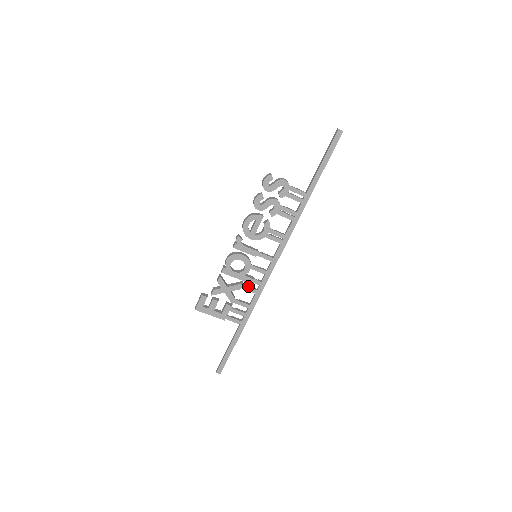
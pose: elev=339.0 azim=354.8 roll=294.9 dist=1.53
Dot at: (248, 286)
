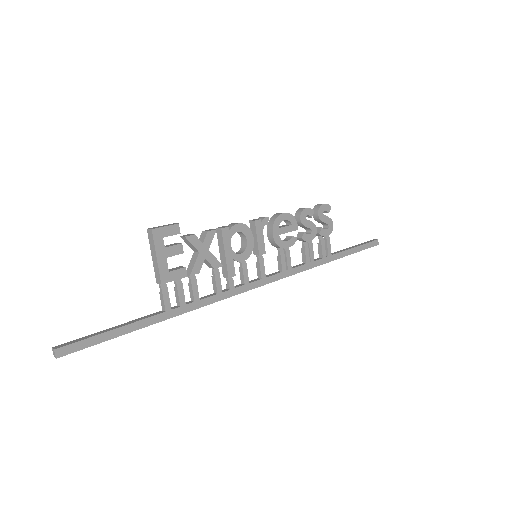
Dot at: (219, 276)
